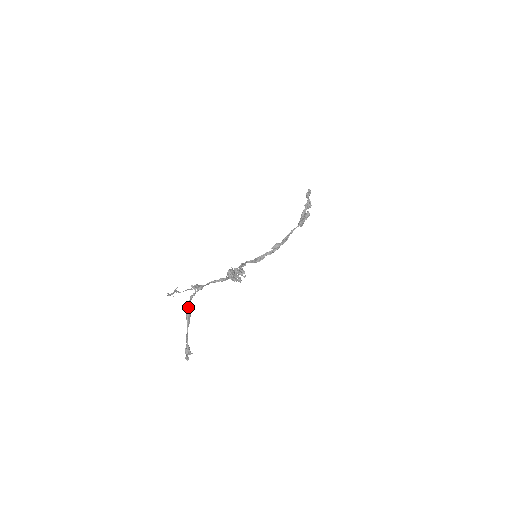
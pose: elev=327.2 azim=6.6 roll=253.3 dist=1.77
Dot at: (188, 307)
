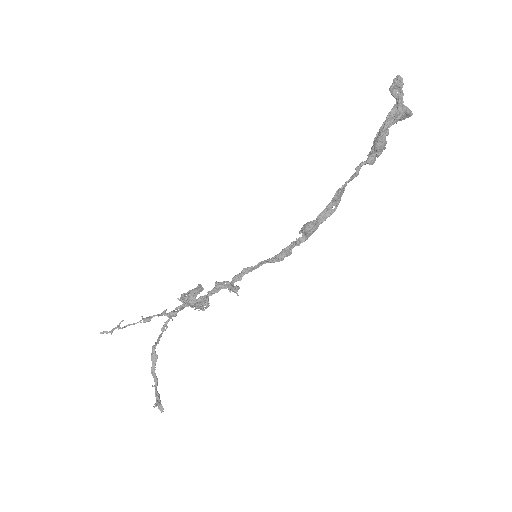
Dot at: (156, 342)
